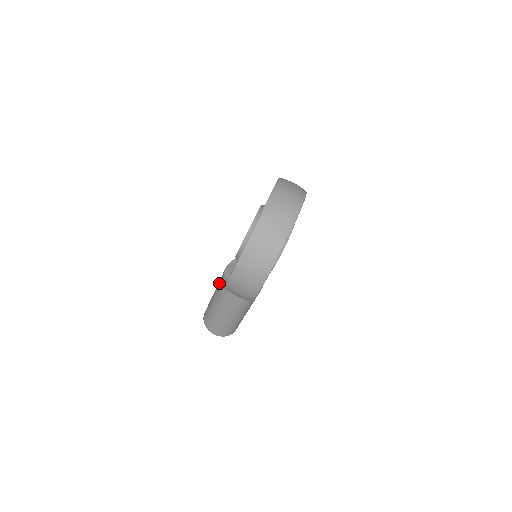
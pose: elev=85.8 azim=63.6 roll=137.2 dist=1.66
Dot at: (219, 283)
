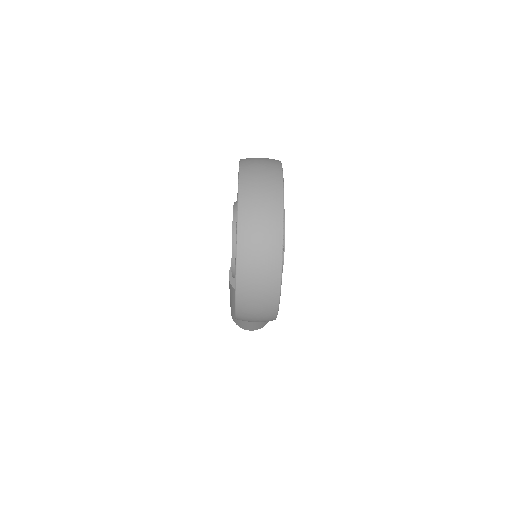
Dot at: (230, 290)
